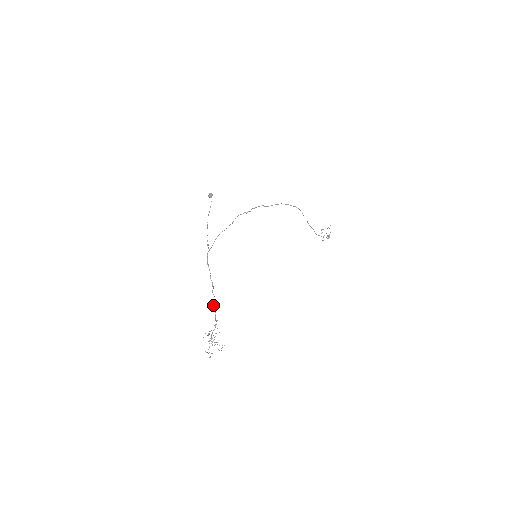
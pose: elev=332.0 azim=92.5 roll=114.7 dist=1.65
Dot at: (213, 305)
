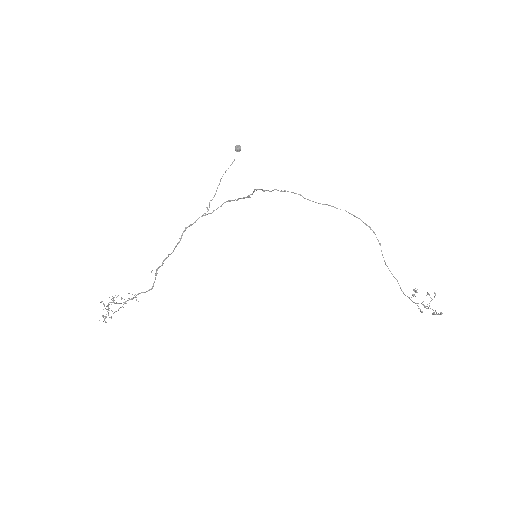
Dot at: (156, 274)
